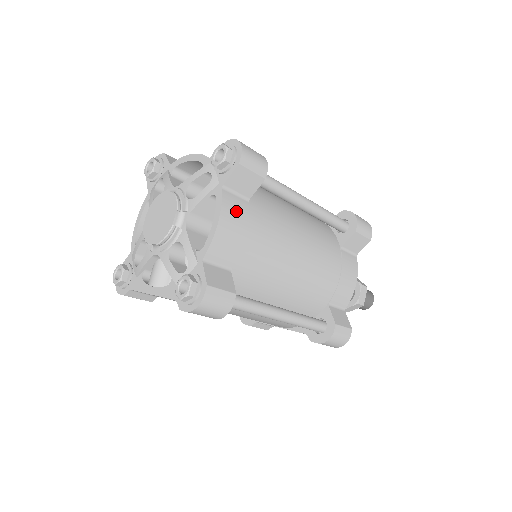
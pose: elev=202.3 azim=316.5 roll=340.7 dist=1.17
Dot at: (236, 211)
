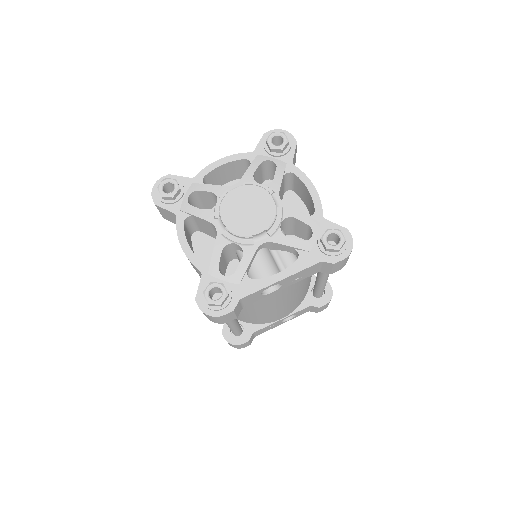
Dot at: occluded
